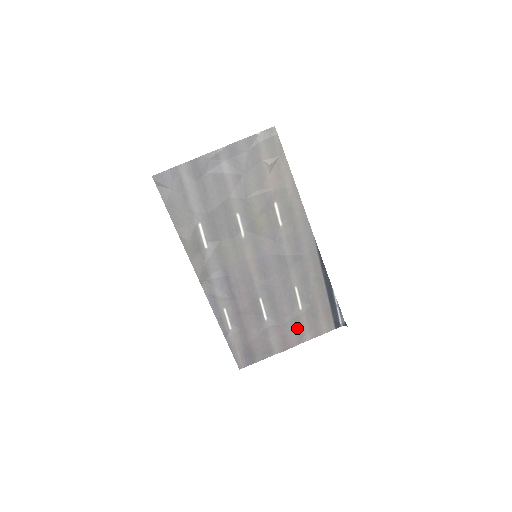
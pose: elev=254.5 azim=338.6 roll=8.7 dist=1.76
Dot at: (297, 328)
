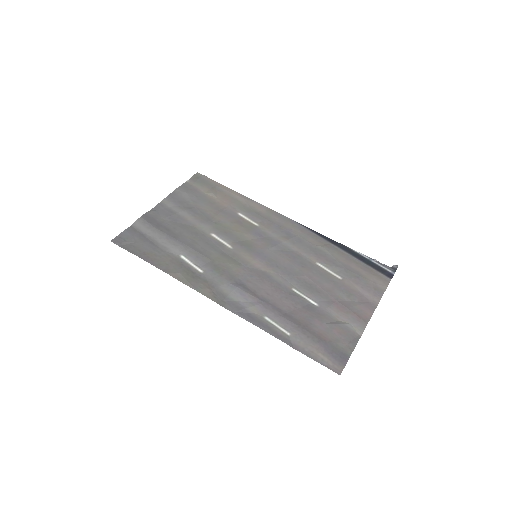
Dot at: (355, 297)
